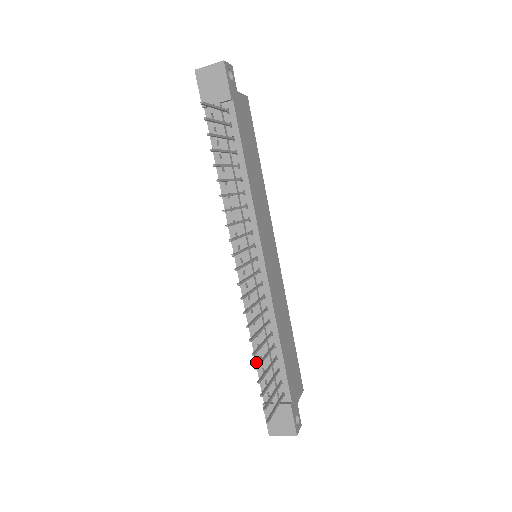
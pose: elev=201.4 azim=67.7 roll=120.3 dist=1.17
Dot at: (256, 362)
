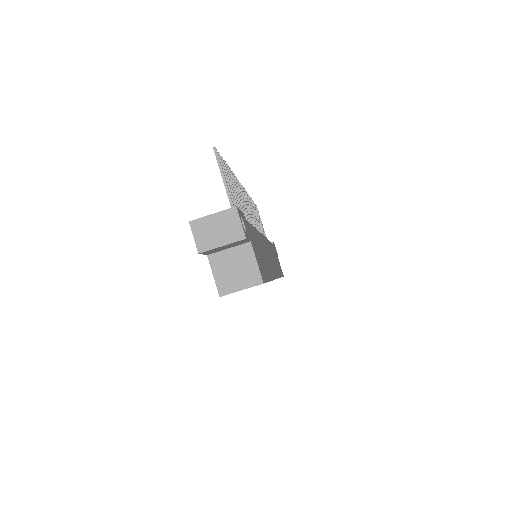
Dot at: occluded
